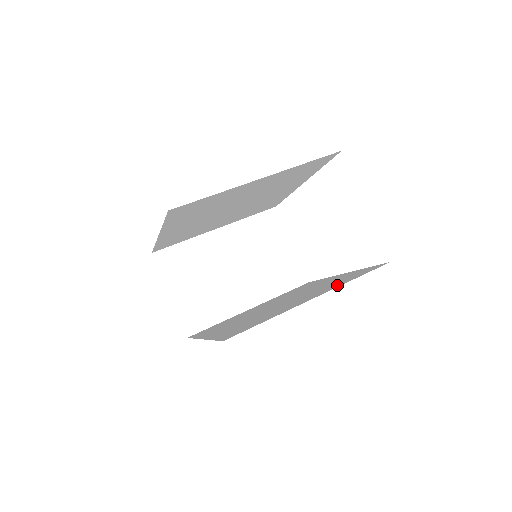
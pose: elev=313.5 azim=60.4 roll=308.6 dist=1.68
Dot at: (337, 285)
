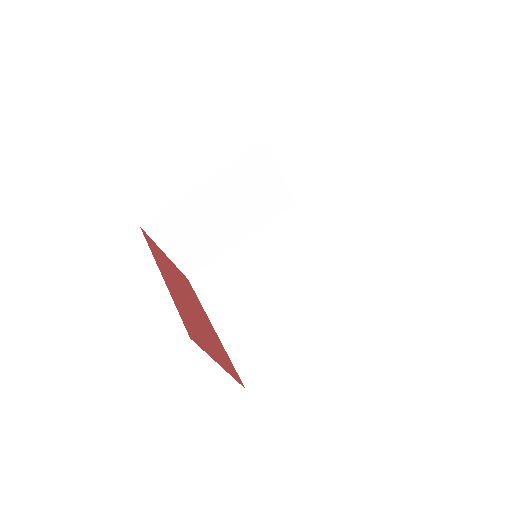
Dot at: (335, 314)
